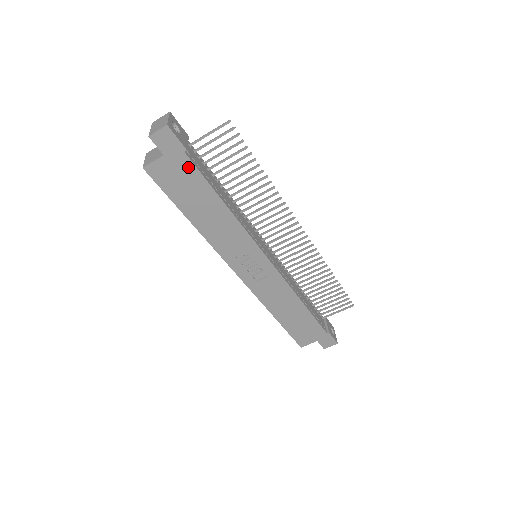
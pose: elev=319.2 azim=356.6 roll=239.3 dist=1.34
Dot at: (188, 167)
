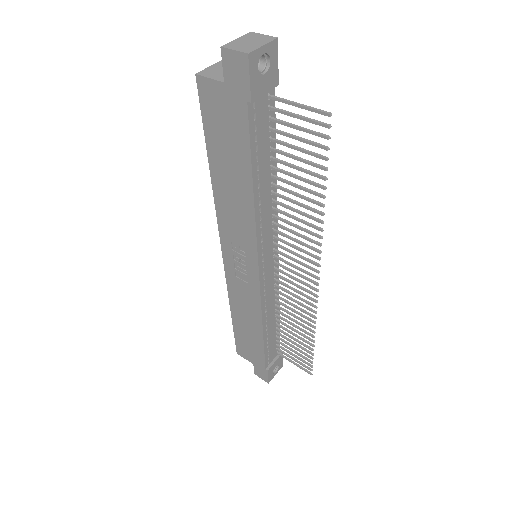
Dot at: (241, 120)
